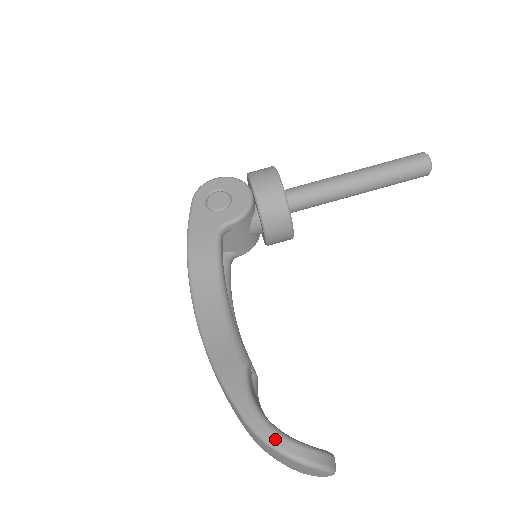
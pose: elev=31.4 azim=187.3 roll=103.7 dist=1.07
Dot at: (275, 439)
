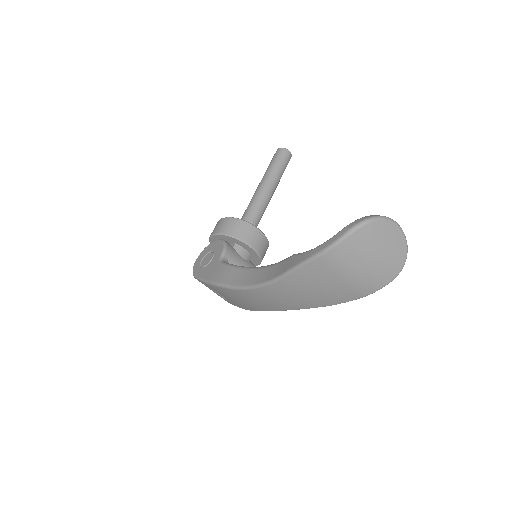
Dot at: (340, 234)
